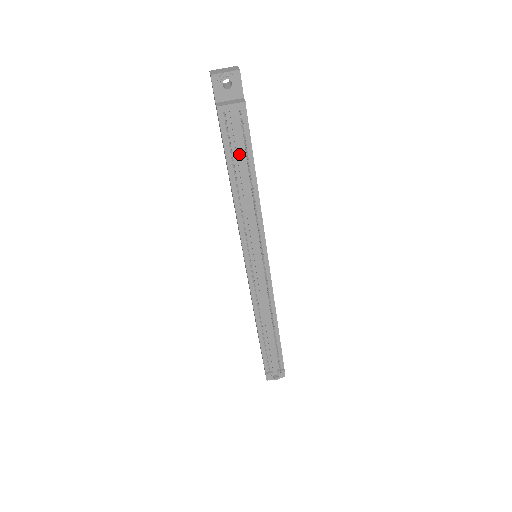
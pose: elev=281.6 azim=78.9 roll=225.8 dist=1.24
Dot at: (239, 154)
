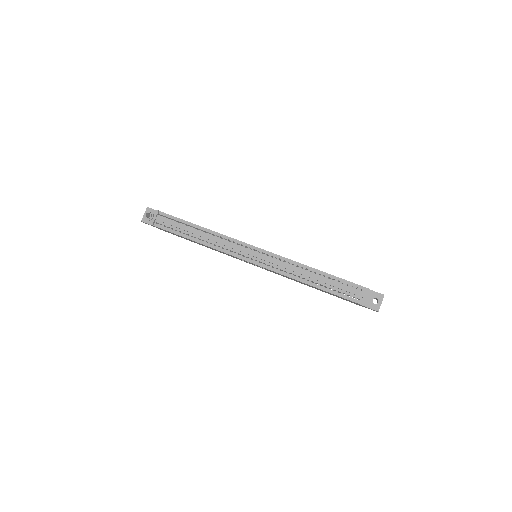
Dot at: (178, 227)
